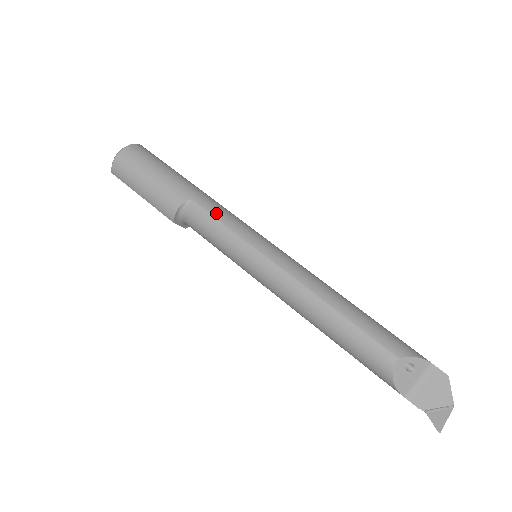
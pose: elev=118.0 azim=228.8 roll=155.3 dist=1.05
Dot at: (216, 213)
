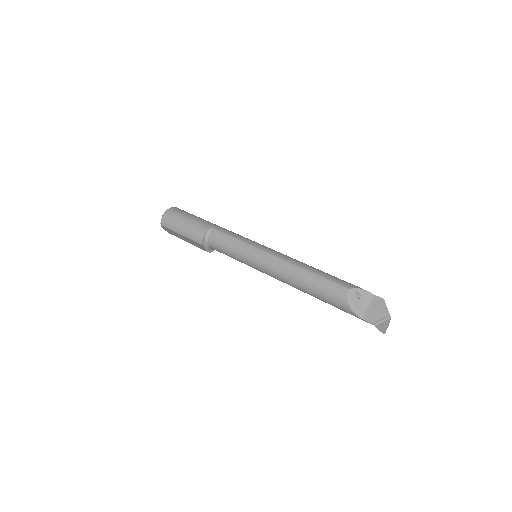
Dot at: (229, 233)
